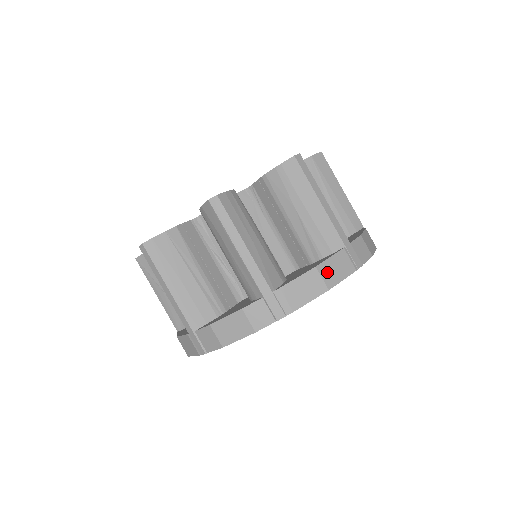
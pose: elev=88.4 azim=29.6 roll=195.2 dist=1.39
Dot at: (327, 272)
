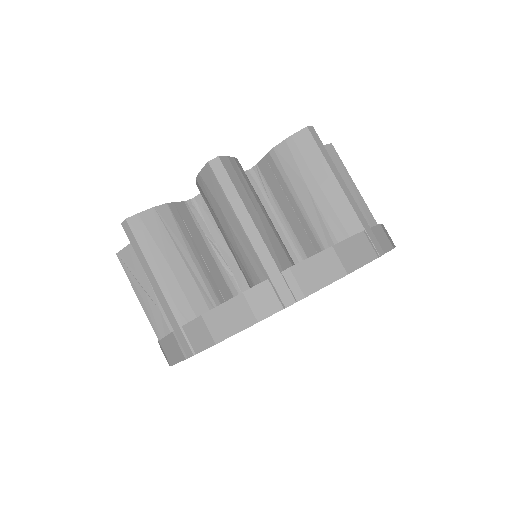
Dot at: (345, 254)
